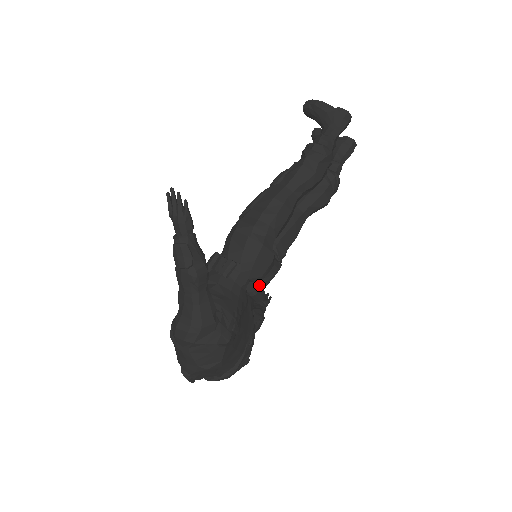
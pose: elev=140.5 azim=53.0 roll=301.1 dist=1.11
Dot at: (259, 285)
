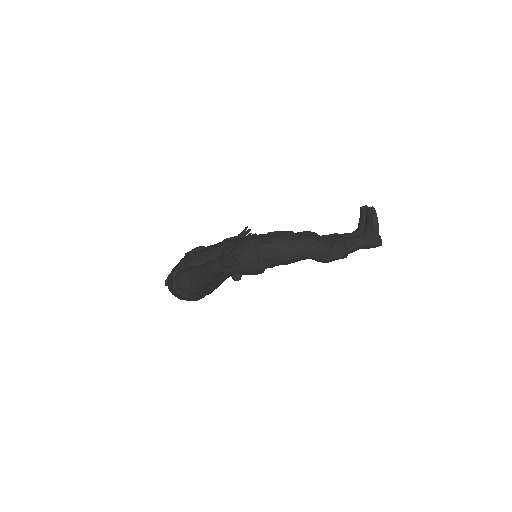
Dot at: occluded
